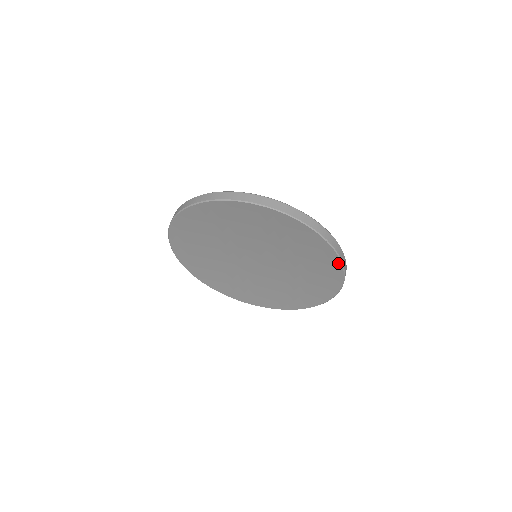
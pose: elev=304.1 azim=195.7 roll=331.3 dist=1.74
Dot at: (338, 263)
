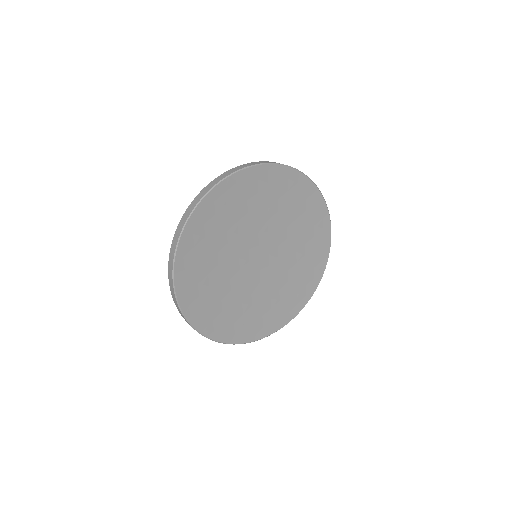
Dot at: (306, 180)
